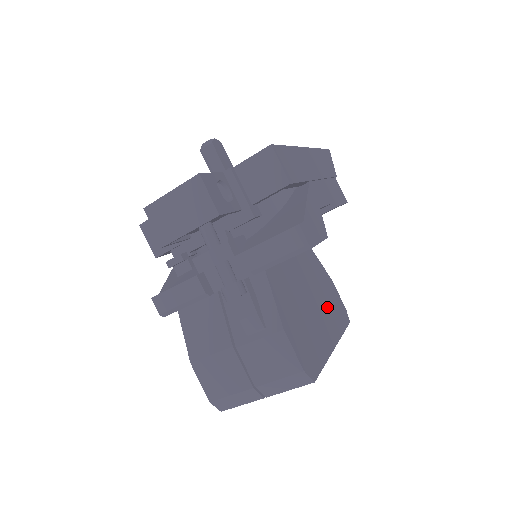
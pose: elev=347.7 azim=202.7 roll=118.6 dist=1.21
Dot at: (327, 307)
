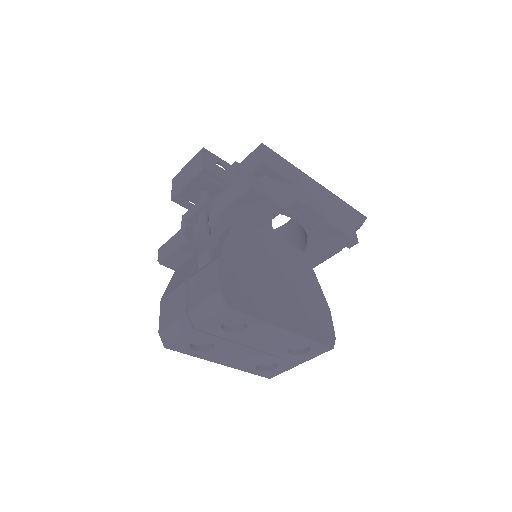
Dot at: (301, 309)
